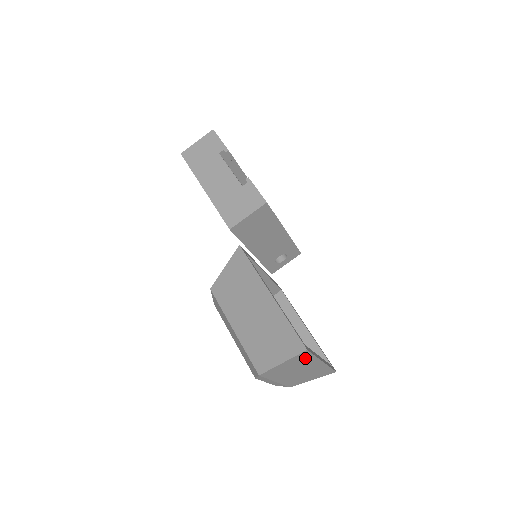
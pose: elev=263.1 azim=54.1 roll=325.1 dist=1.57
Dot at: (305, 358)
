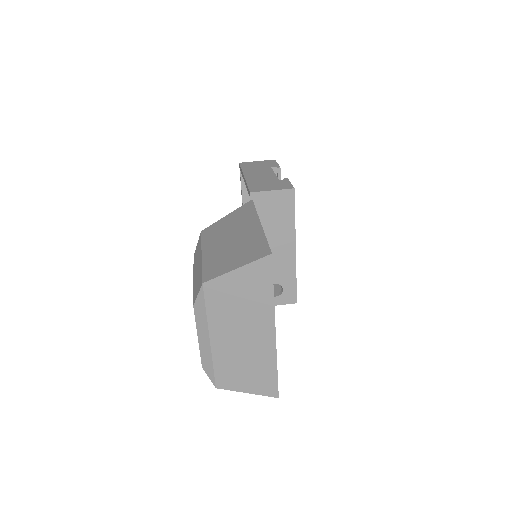
Dot at: (262, 285)
